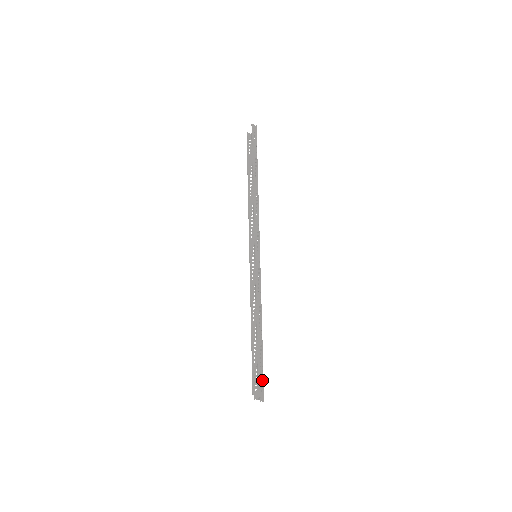
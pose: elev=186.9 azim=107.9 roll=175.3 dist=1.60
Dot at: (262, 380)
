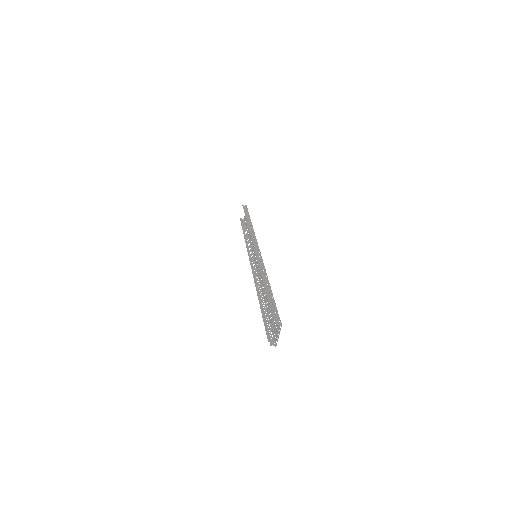
Dot at: (276, 310)
